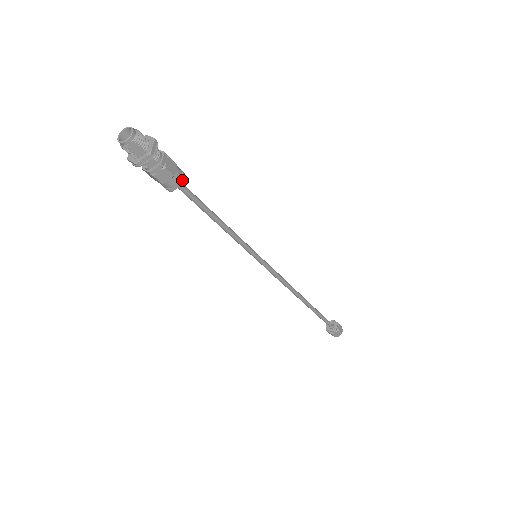
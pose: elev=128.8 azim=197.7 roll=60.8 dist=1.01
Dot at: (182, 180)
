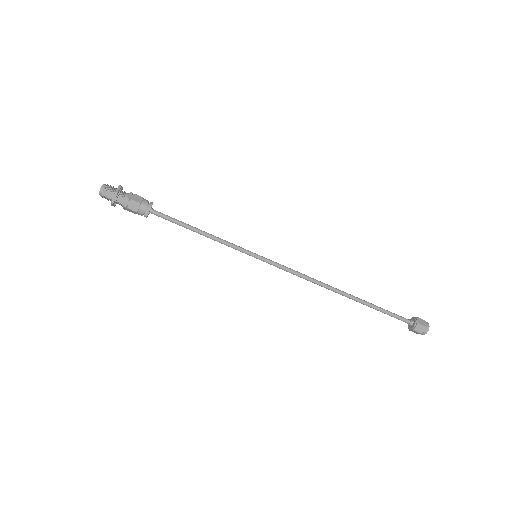
Dot at: (149, 205)
